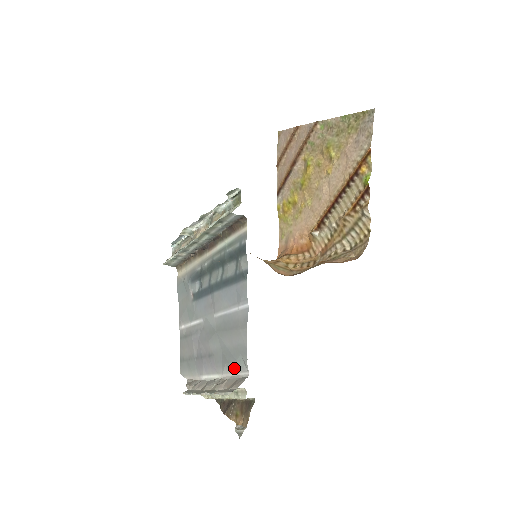
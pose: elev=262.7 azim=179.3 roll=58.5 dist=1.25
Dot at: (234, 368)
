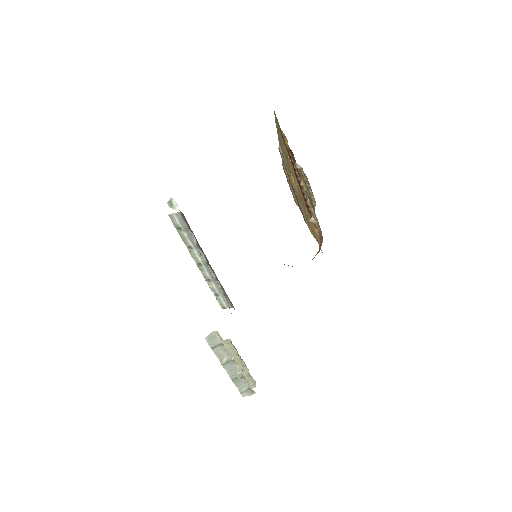
Dot at: occluded
